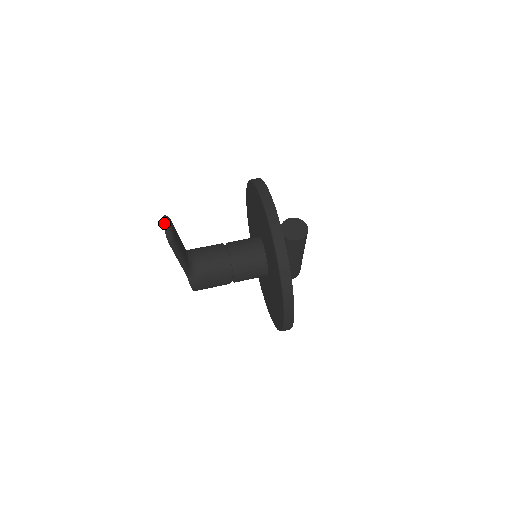
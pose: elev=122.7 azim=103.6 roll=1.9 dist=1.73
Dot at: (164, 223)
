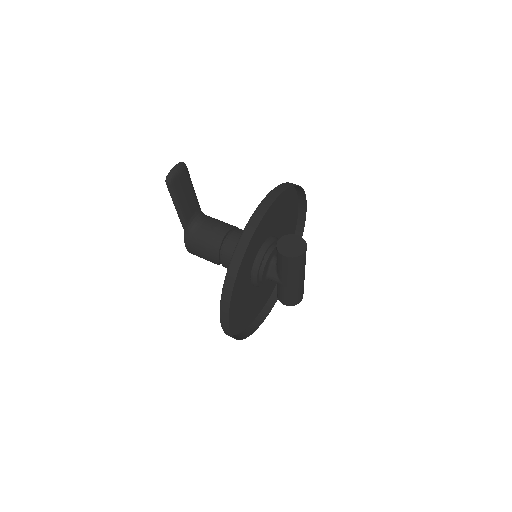
Dot at: (175, 165)
